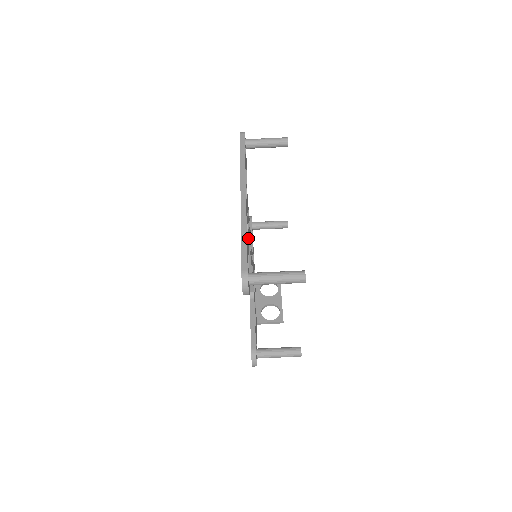
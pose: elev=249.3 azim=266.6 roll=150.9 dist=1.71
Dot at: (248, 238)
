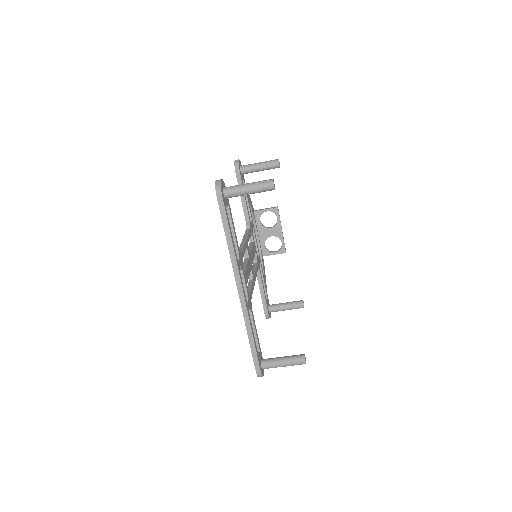
Dot at: (251, 298)
